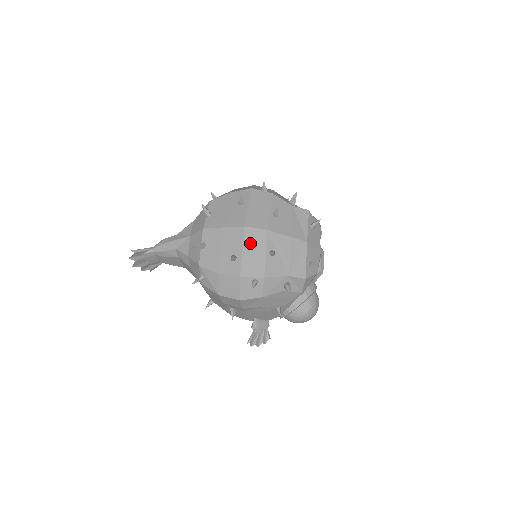
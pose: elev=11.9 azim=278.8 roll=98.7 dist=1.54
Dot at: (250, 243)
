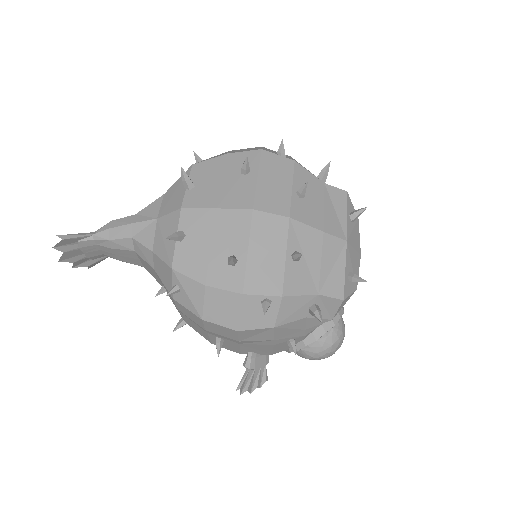
Dot at: (261, 237)
